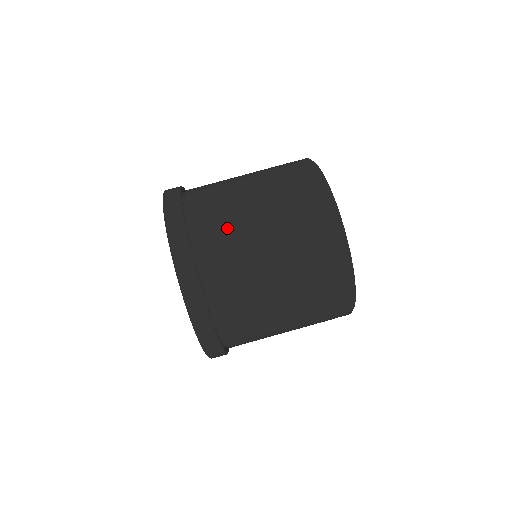
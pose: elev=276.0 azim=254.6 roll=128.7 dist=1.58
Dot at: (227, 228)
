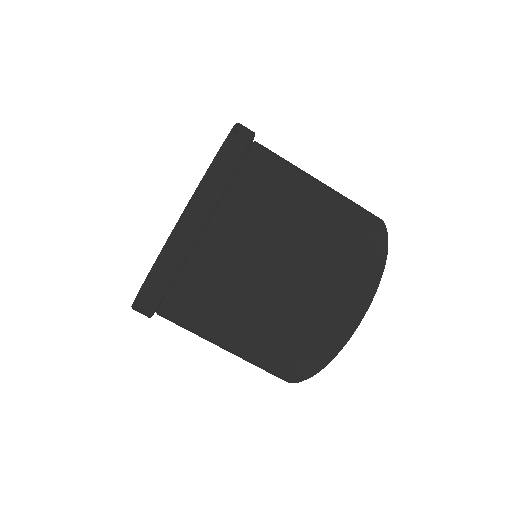
Dot at: (195, 329)
